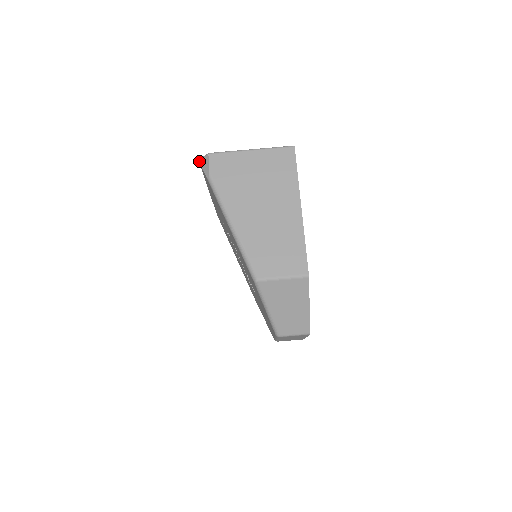
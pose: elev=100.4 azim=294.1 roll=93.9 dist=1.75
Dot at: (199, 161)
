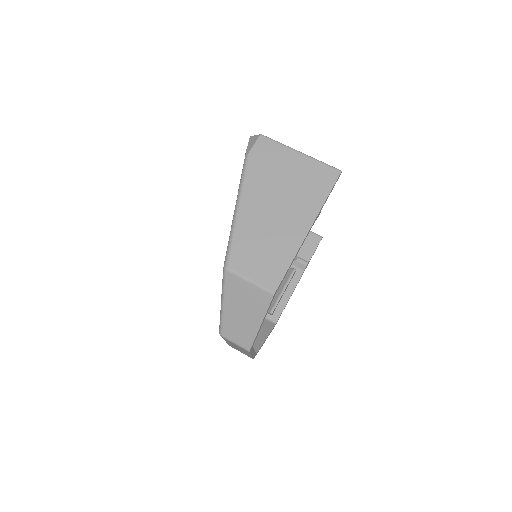
Dot at: (250, 137)
